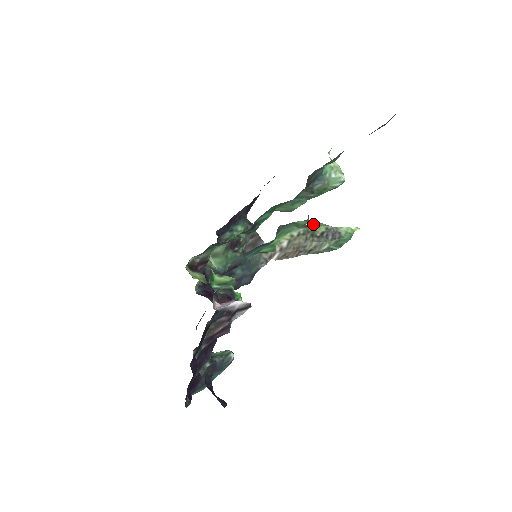
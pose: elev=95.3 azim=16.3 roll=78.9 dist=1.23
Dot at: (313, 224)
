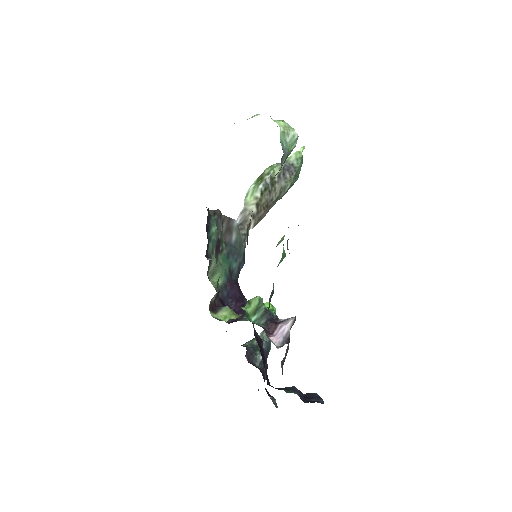
Dot at: (266, 172)
